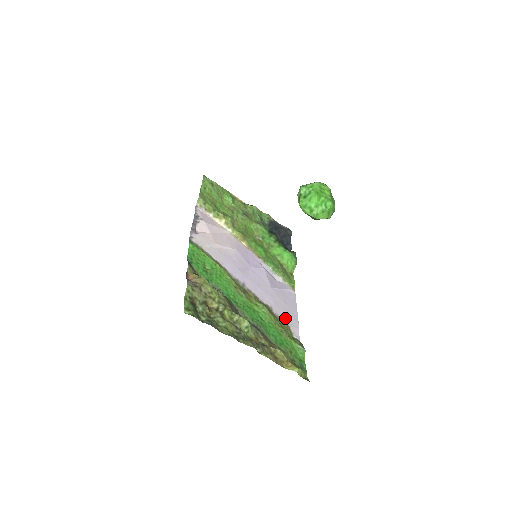
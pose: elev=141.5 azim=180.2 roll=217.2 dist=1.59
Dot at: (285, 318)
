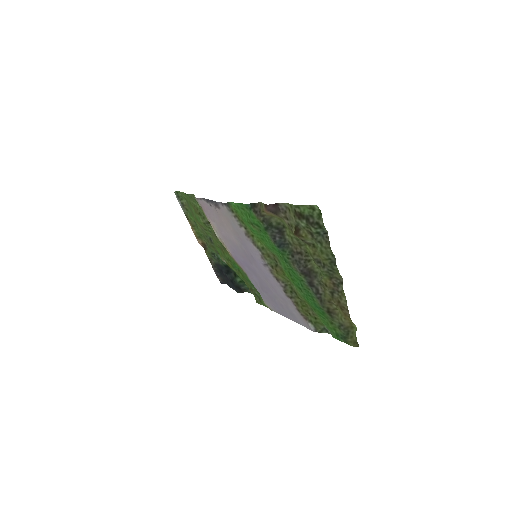
Dot at: (295, 311)
